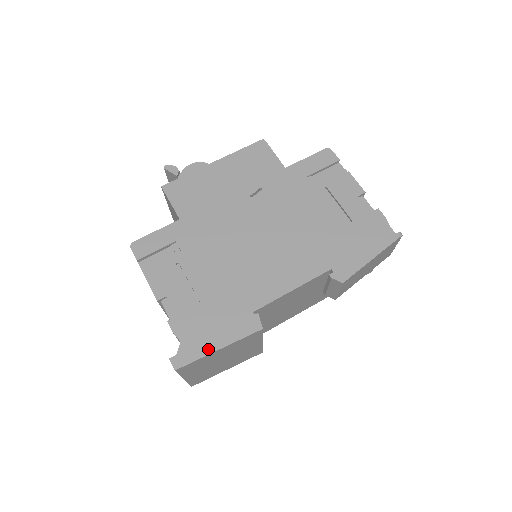
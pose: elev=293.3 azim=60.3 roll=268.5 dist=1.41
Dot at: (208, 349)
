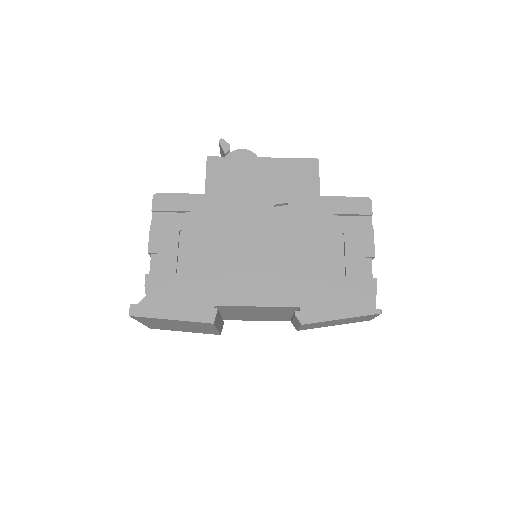
Dot at: (163, 314)
